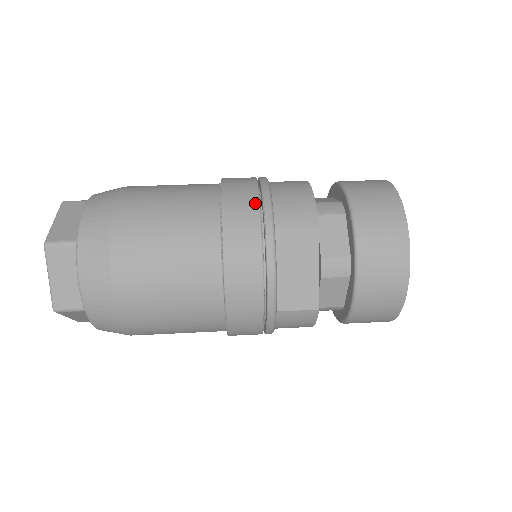
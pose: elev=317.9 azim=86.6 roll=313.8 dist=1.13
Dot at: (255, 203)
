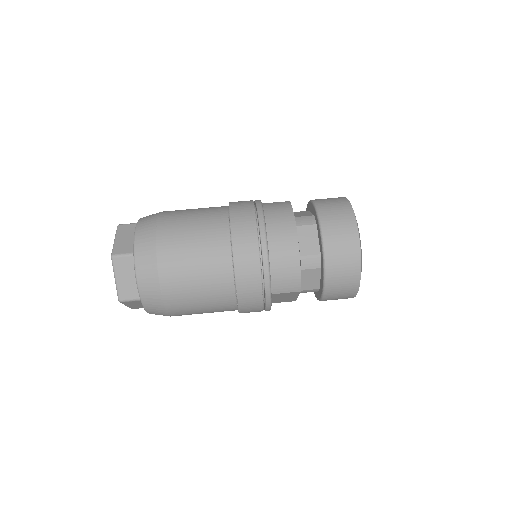
Dot at: (259, 283)
